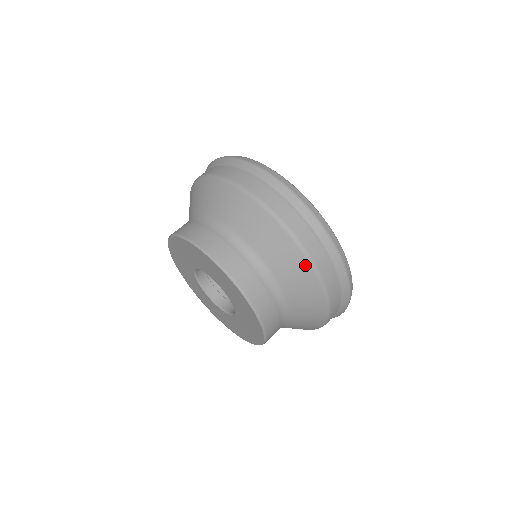
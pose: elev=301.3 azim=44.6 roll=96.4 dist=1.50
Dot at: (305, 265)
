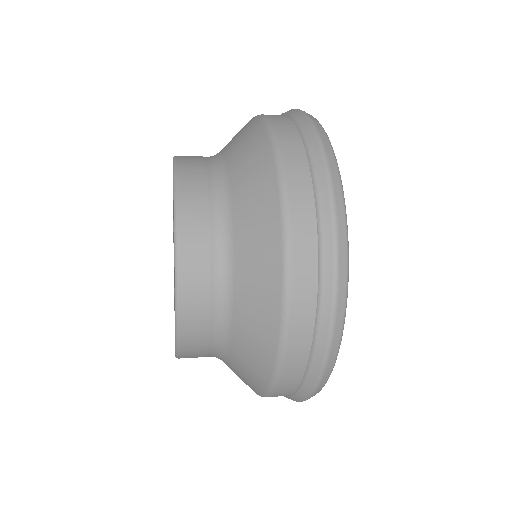
Dot at: (273, 195)
